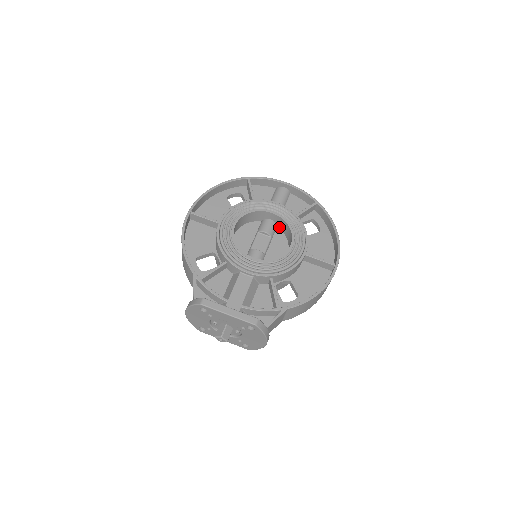
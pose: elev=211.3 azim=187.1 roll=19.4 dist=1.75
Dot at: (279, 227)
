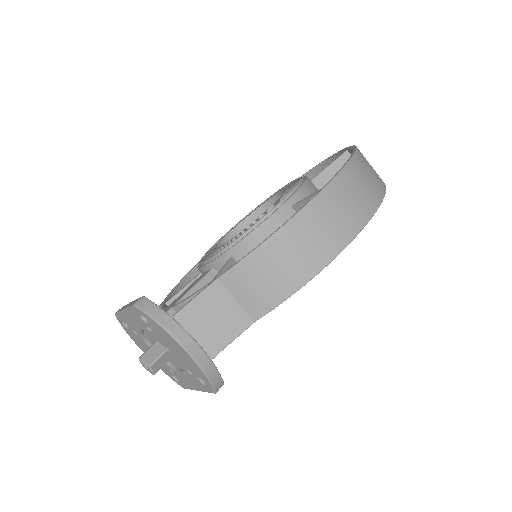
Dot at: occluded
